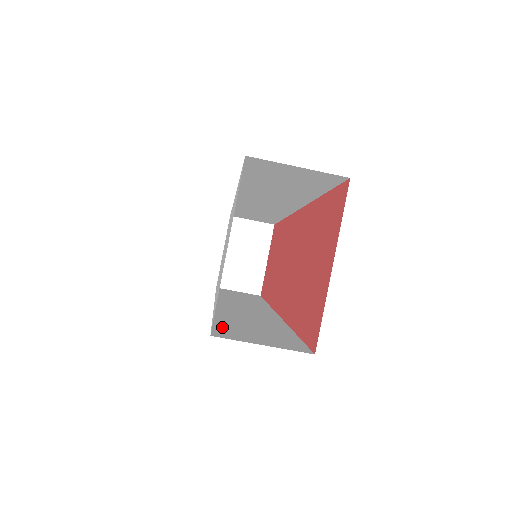
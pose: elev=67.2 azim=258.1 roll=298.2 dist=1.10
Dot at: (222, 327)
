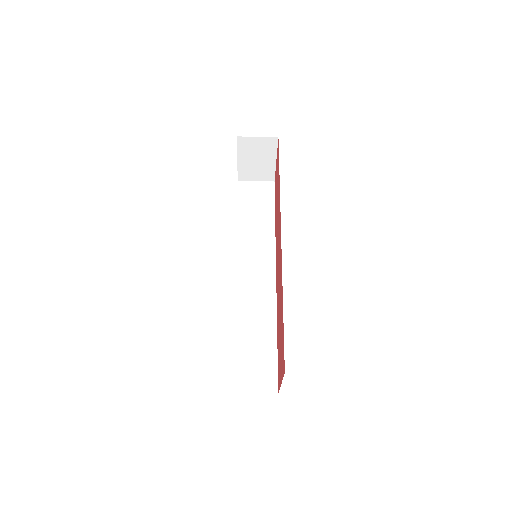
Dot at: (236, 365)
